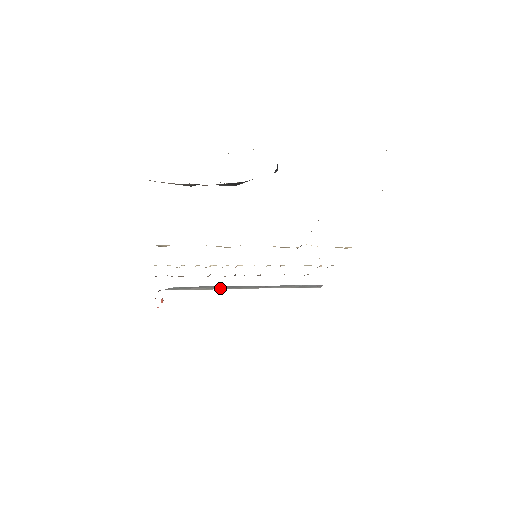
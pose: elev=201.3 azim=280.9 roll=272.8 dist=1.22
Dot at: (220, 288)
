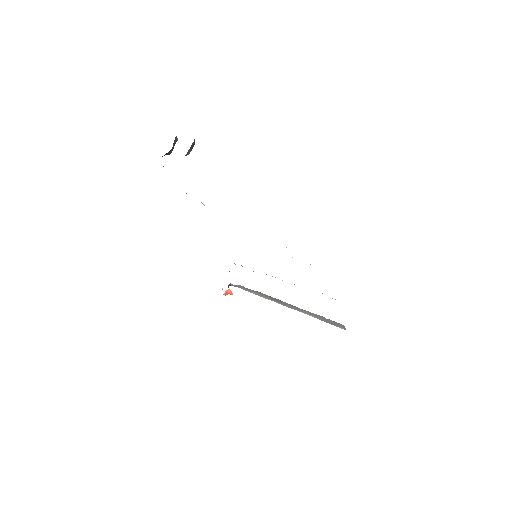
Dot at: (270, 299)
